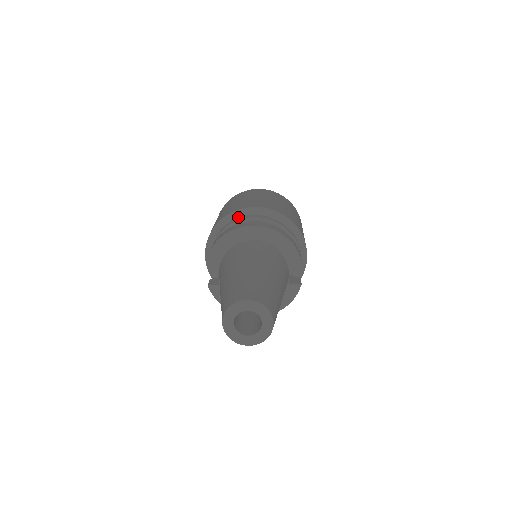
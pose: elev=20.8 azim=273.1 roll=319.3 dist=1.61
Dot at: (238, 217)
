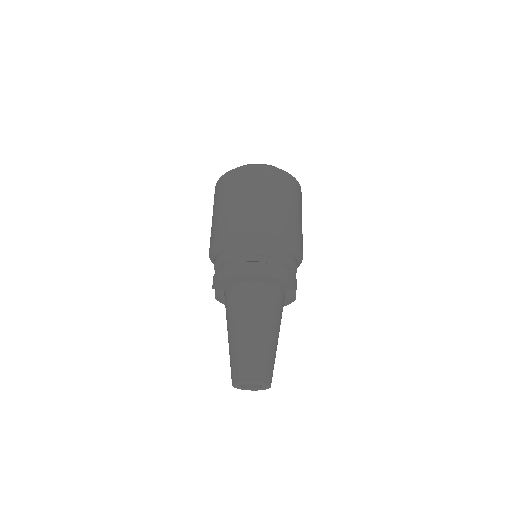
Dot at: (239, 242)
